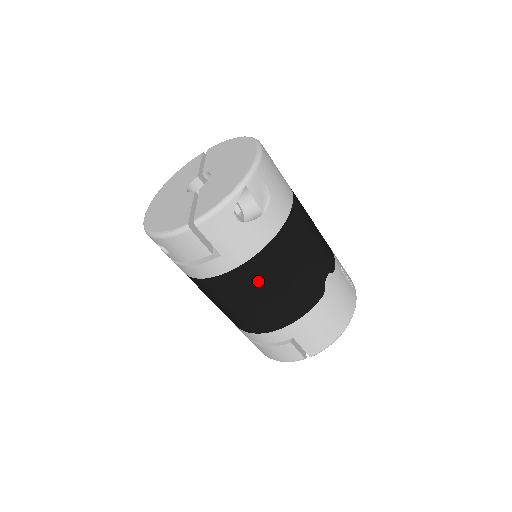
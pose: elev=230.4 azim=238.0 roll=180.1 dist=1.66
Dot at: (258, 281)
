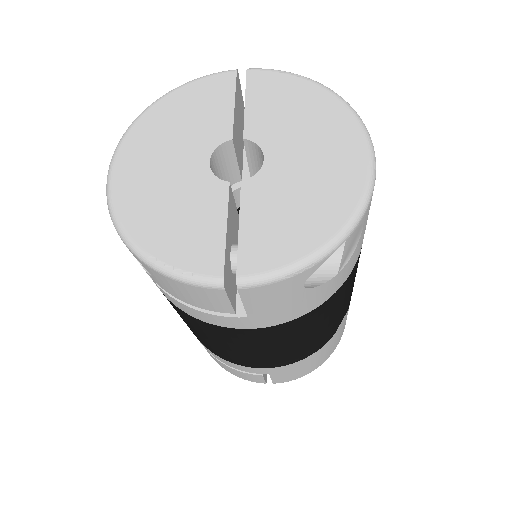
Dot at: (275, 339)
